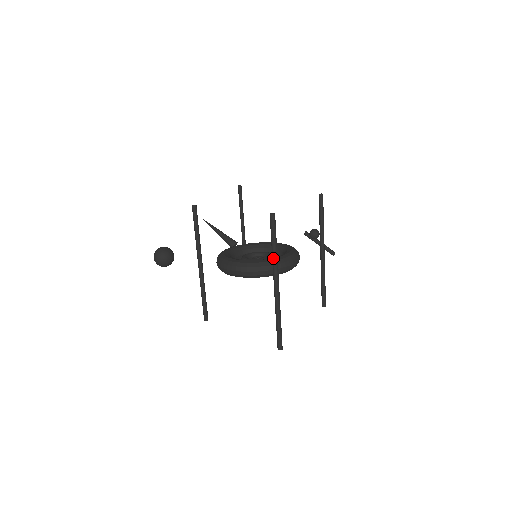
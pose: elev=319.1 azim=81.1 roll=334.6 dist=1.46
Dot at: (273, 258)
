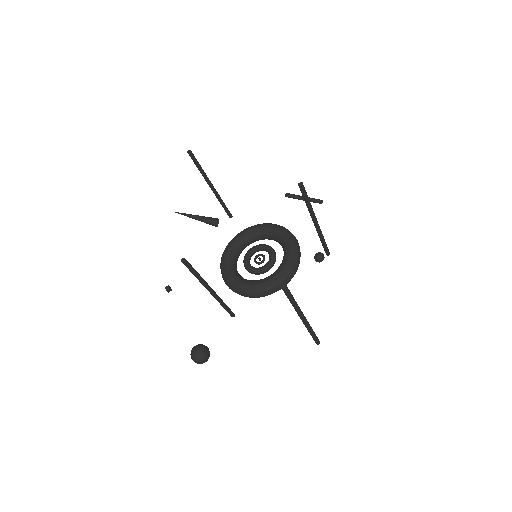
Dot at: (295, 309)
